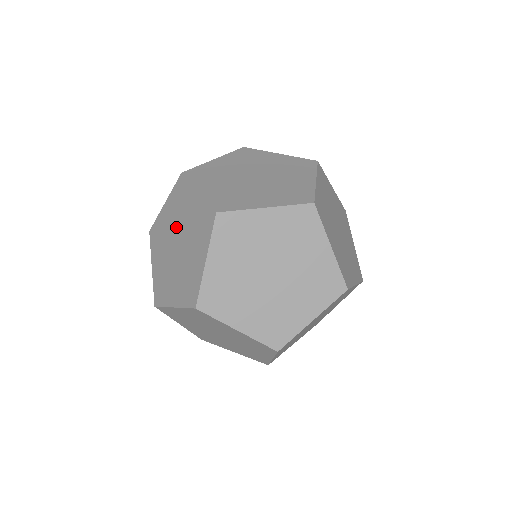
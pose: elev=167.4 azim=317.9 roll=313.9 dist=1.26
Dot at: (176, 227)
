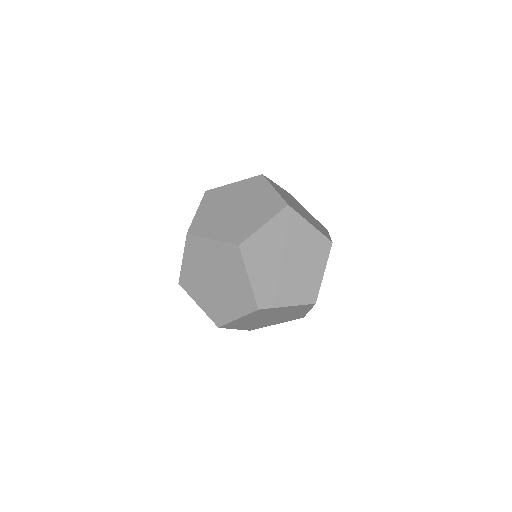
Dot at: occluded
